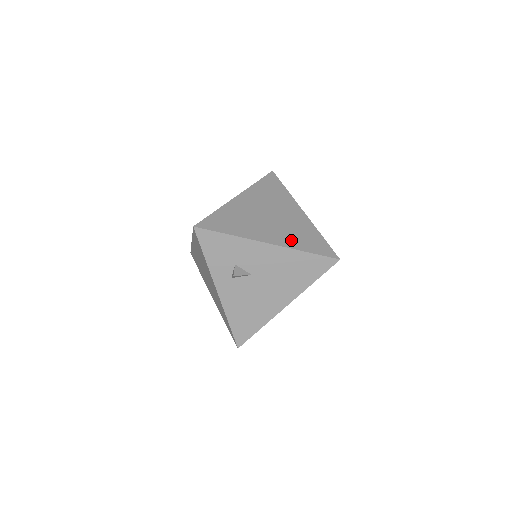
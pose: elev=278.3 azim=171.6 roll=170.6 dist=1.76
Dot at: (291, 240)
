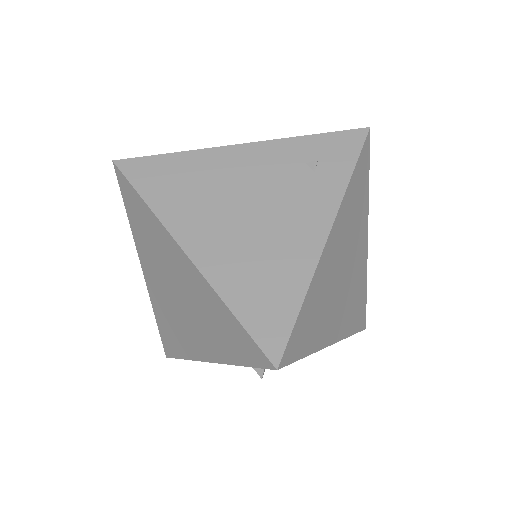
Dot at: (348, 320)
